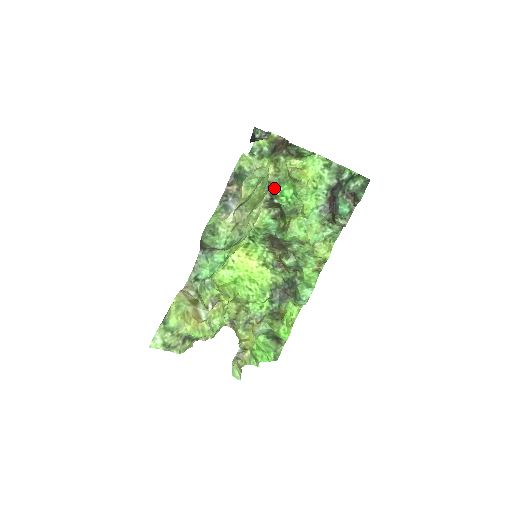
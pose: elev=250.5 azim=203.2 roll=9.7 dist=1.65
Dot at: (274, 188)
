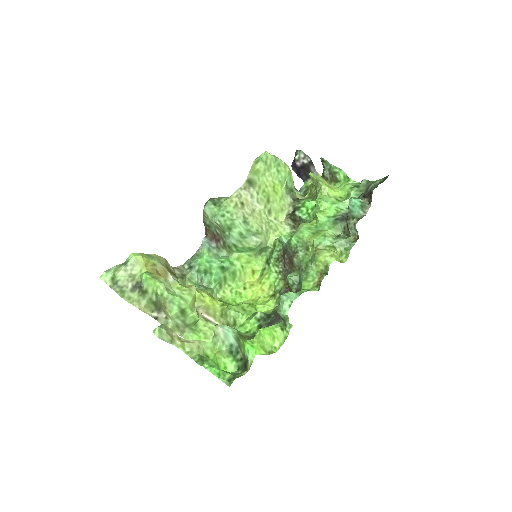
Dot at: (298, 201)
